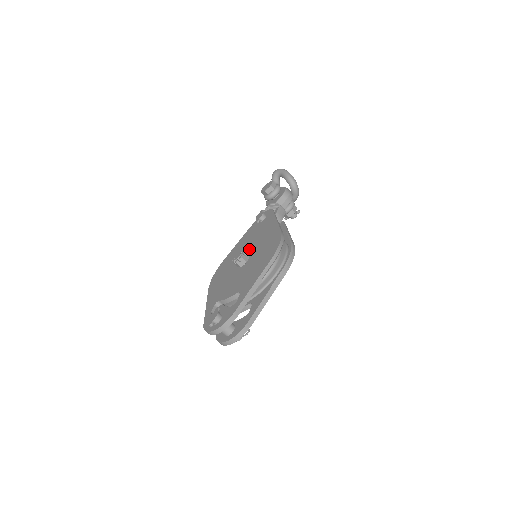
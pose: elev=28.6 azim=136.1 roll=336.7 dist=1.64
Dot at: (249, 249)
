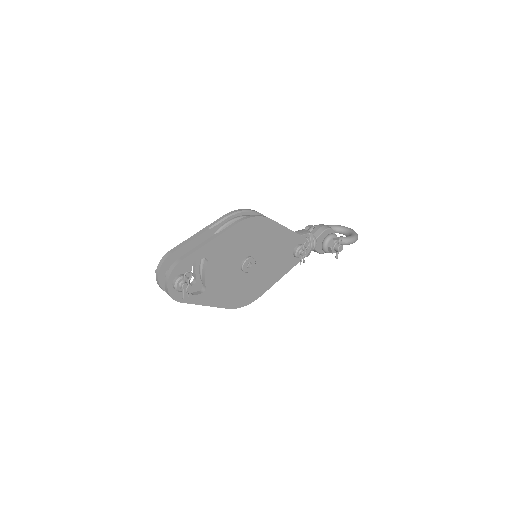
Dot at: occluded
